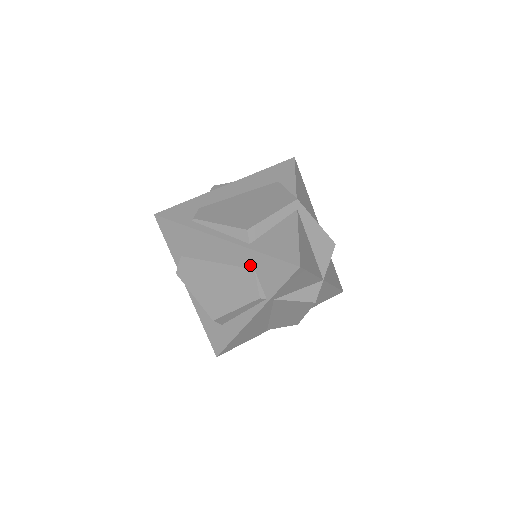
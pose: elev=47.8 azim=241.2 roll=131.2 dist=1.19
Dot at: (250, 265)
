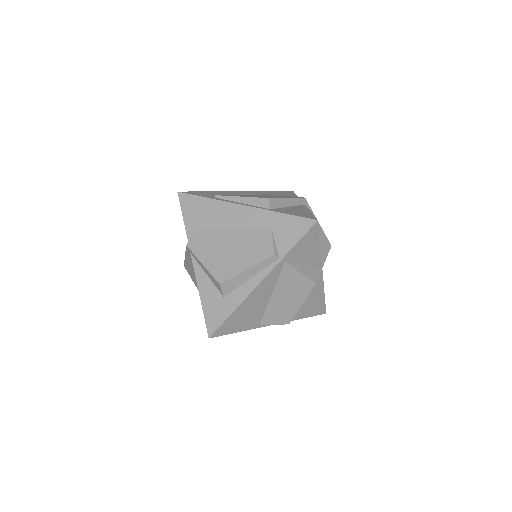
Dot at: (268, 226)
